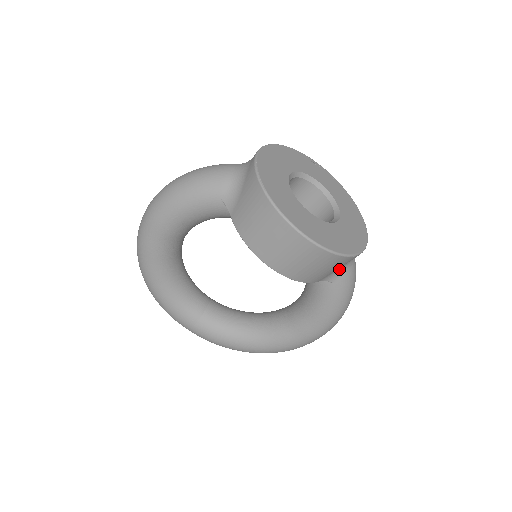
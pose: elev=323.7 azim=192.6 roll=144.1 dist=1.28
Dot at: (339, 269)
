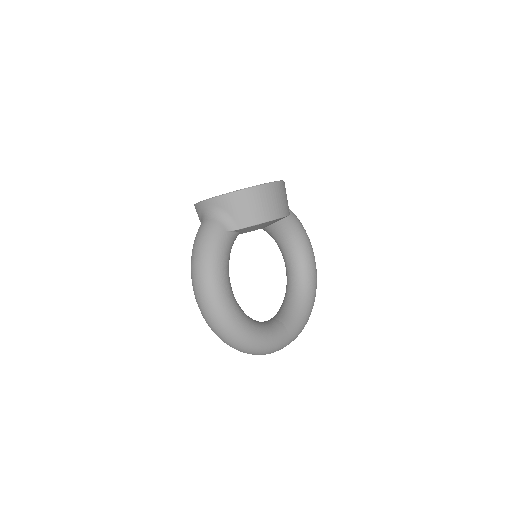
Dot at: occluded
